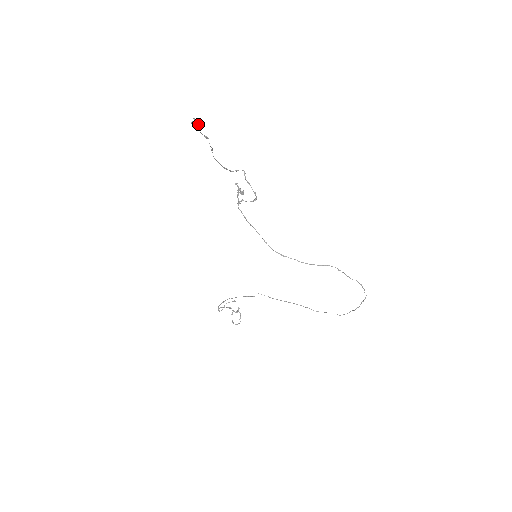
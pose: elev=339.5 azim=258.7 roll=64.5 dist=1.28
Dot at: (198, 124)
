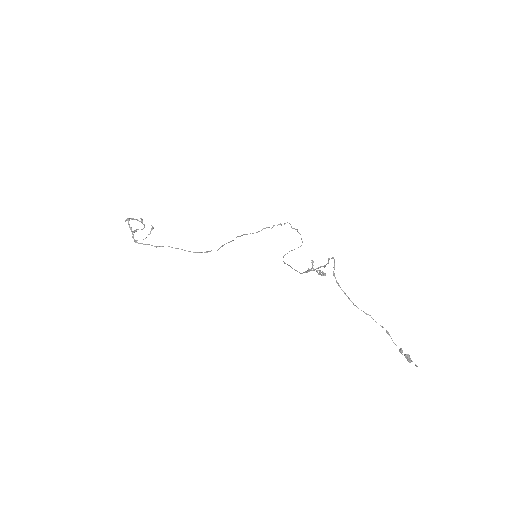
Dot at: (410, 358)
